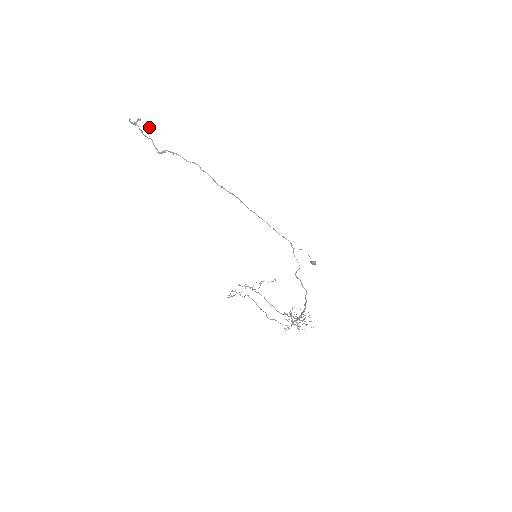
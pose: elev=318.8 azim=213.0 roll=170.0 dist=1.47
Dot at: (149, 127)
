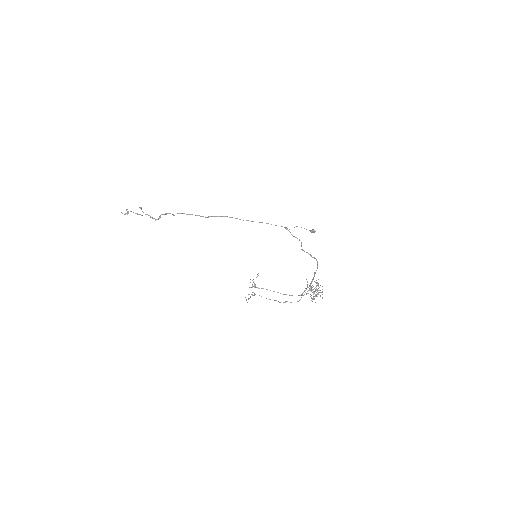
Dot at: occluded
